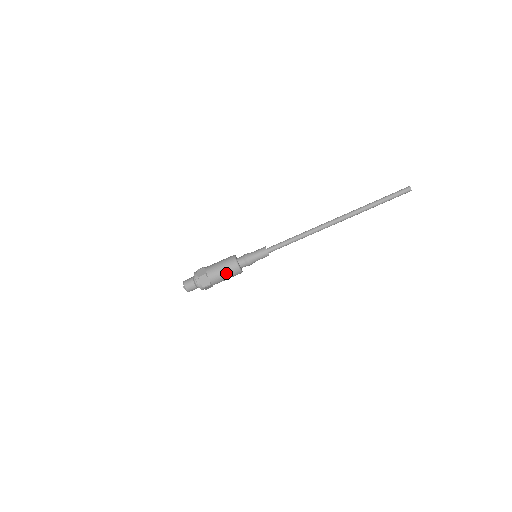
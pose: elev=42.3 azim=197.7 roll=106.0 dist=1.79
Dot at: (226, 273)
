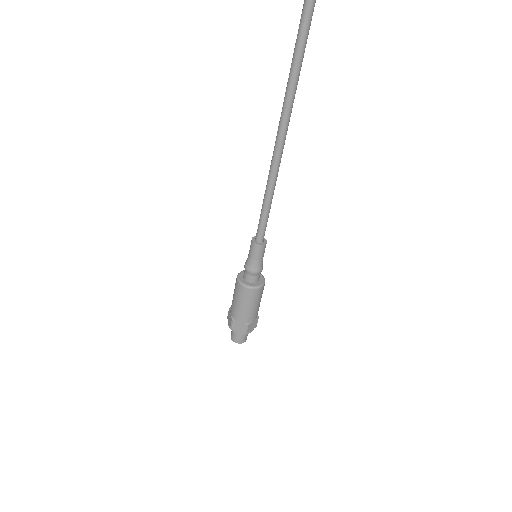
Dot at: (246, 303)
